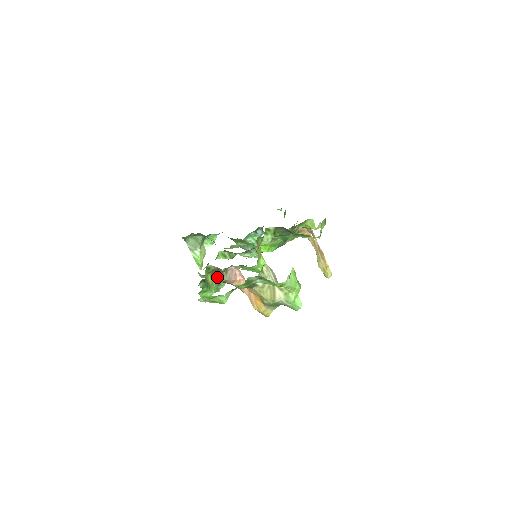
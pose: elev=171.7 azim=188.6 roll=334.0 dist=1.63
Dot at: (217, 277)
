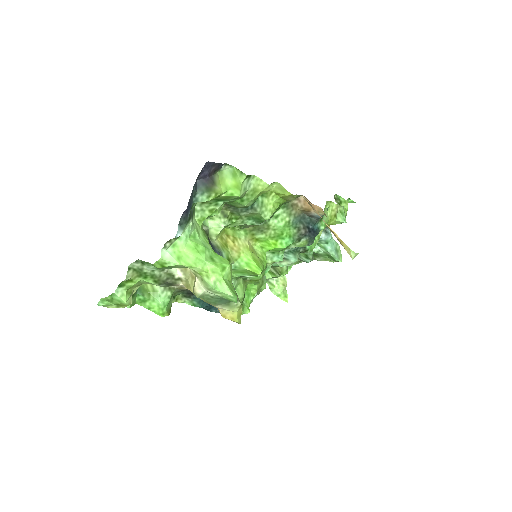
Dot at: occluded
